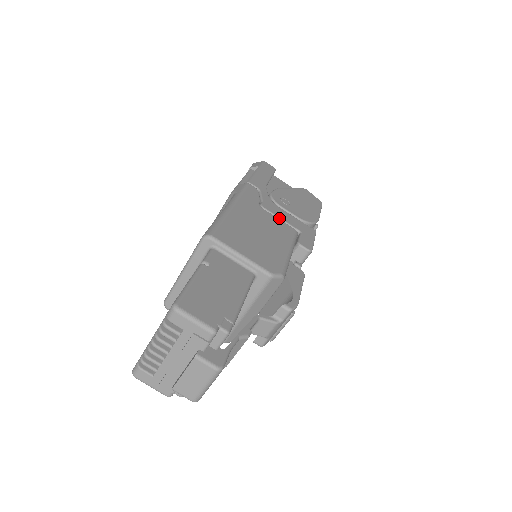
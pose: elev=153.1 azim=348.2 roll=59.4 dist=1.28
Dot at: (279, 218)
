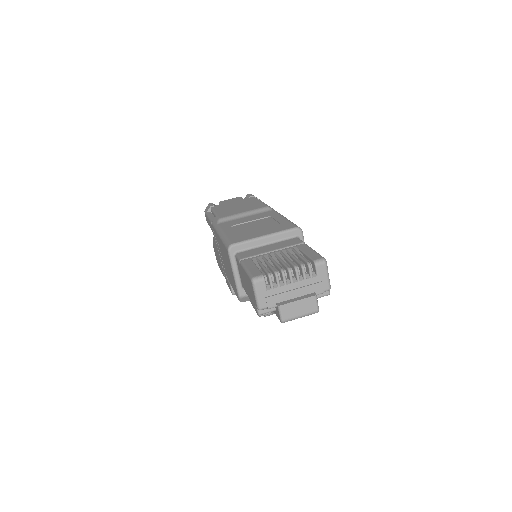
Dot at: occluded
